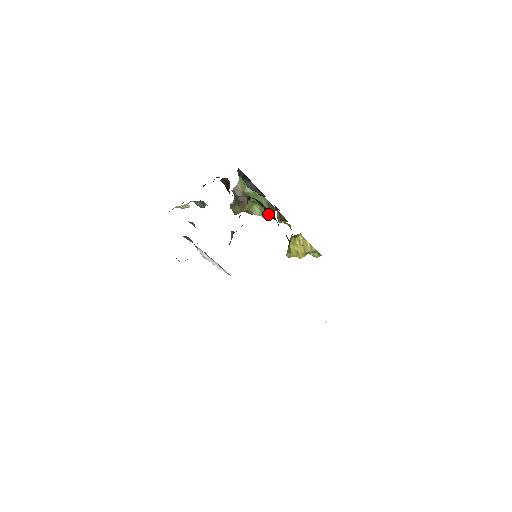
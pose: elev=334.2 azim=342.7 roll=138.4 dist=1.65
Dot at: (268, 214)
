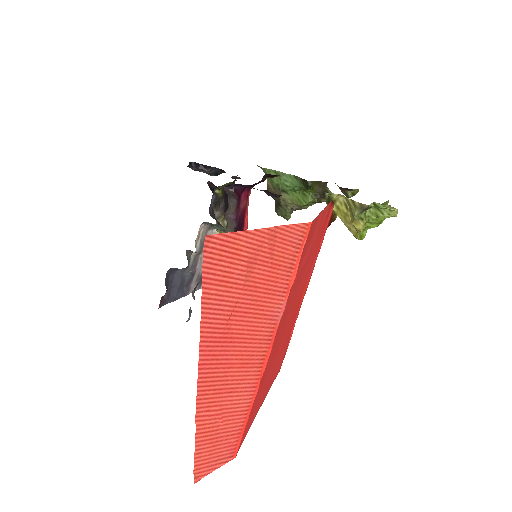
Dot at: (266, 193)
